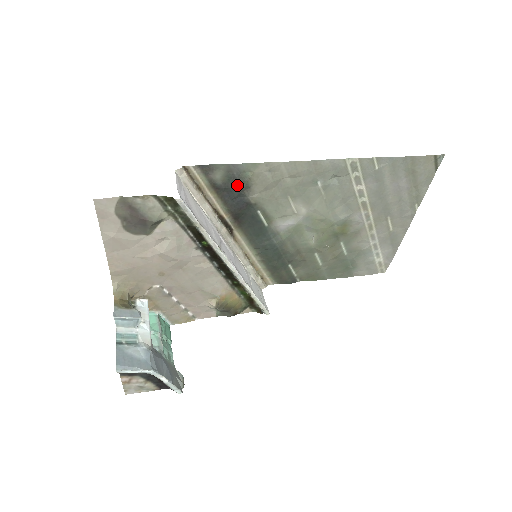
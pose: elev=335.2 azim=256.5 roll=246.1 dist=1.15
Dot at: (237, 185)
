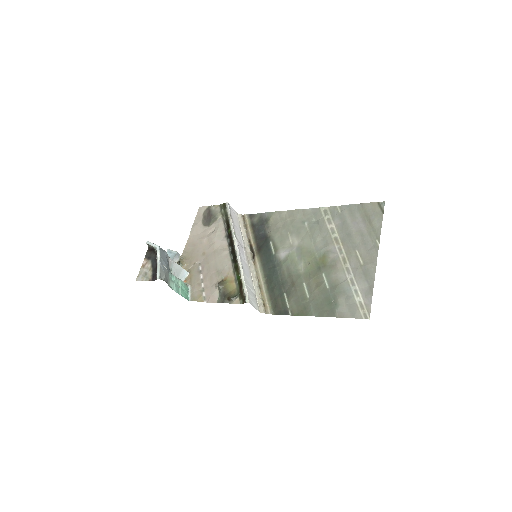
Dot at: (263, 225)
